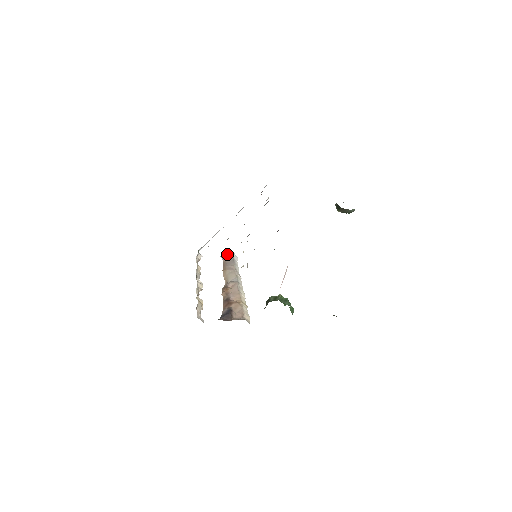
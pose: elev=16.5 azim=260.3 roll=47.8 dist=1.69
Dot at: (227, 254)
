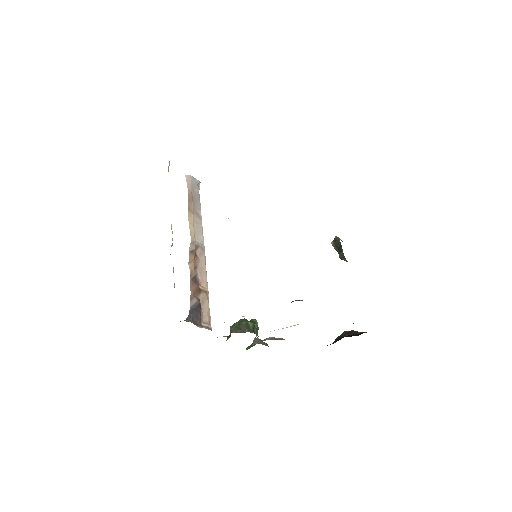
Dot at: (194, 179)
